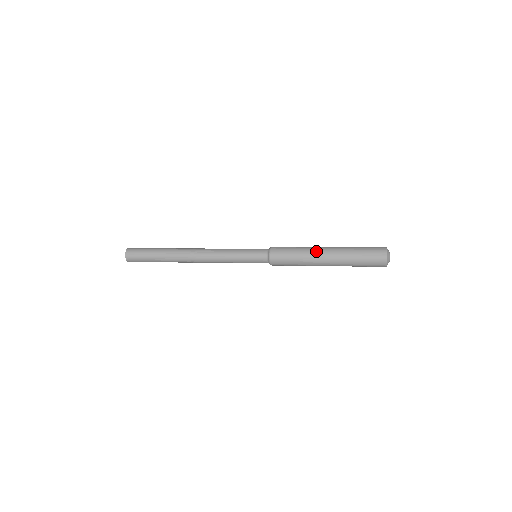
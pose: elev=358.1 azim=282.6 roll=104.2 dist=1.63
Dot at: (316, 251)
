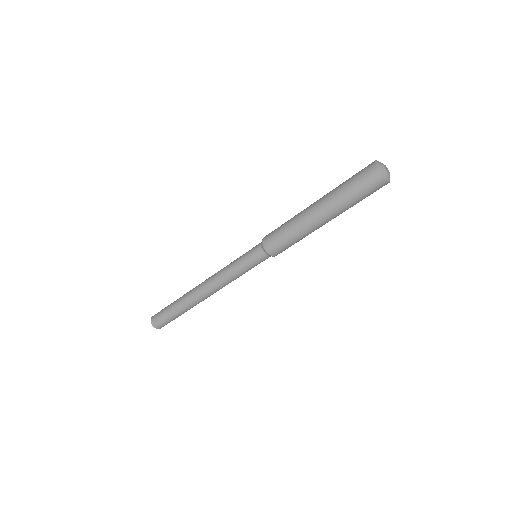
Dot at: (303, 210)
